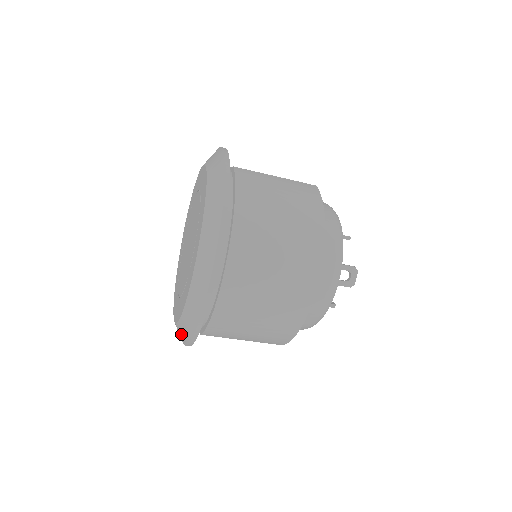
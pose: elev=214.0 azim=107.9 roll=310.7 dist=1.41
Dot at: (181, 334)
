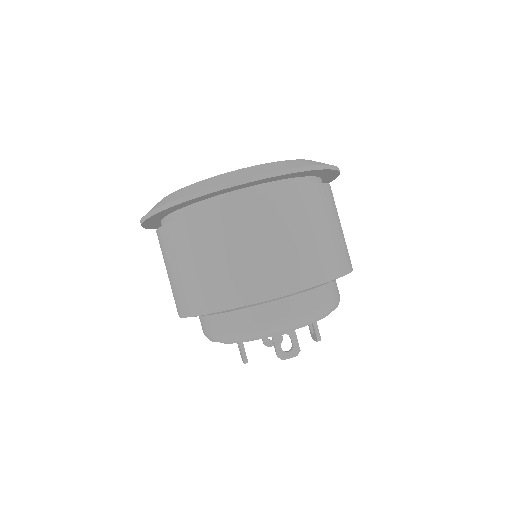
Dot at: (288, 164)
